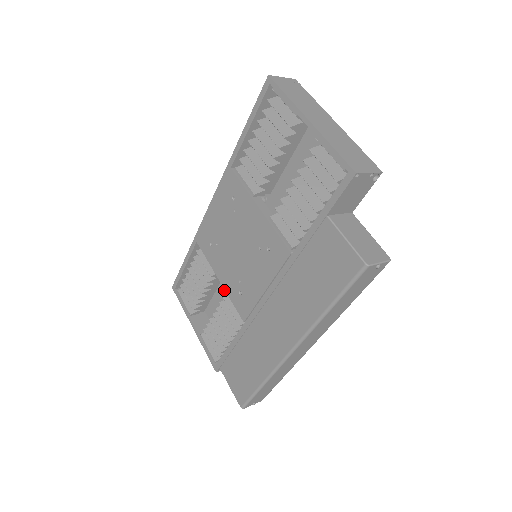
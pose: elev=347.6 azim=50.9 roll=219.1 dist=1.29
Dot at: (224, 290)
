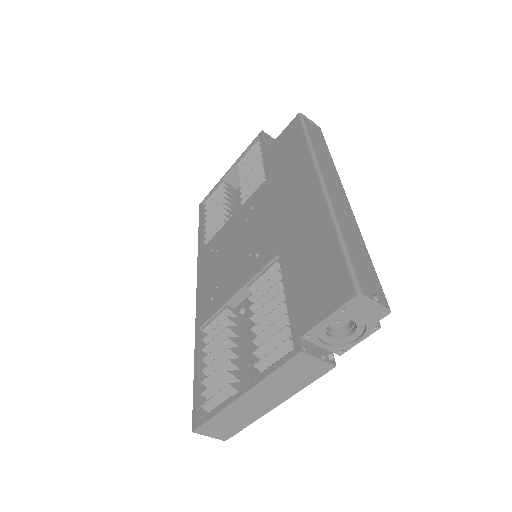
Dot at: occluded
